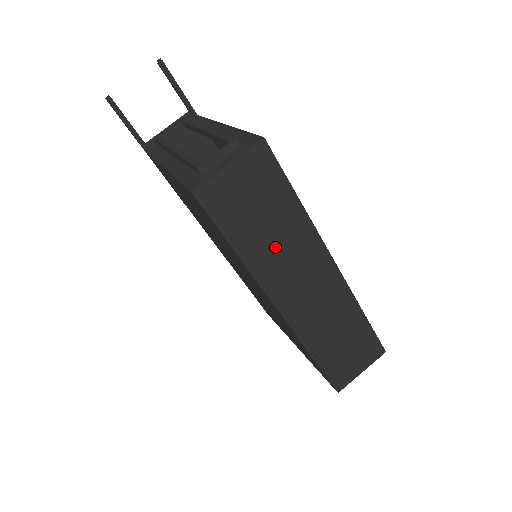
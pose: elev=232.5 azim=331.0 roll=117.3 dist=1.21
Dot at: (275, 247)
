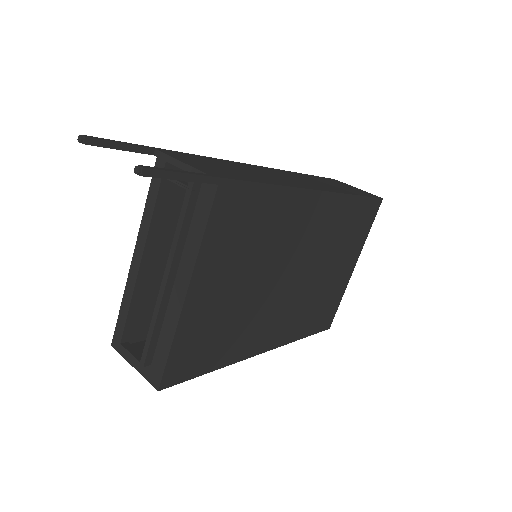
Dot at: occluded
